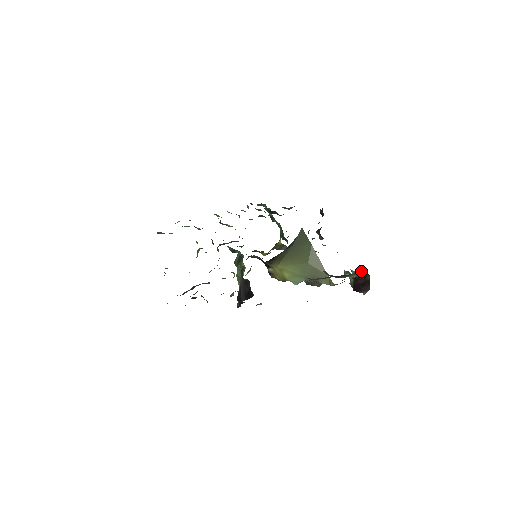
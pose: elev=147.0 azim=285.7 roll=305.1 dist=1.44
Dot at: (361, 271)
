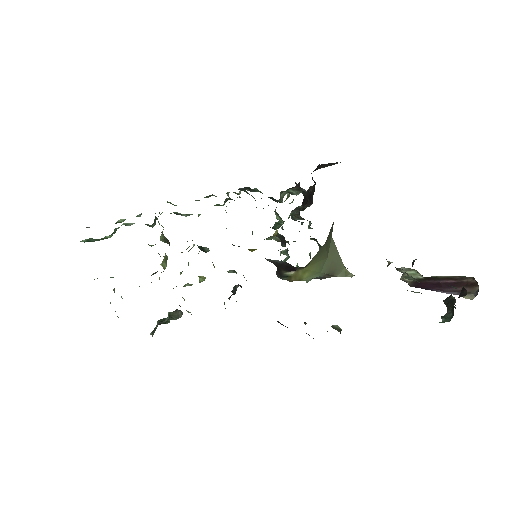
Dot at: occluded
